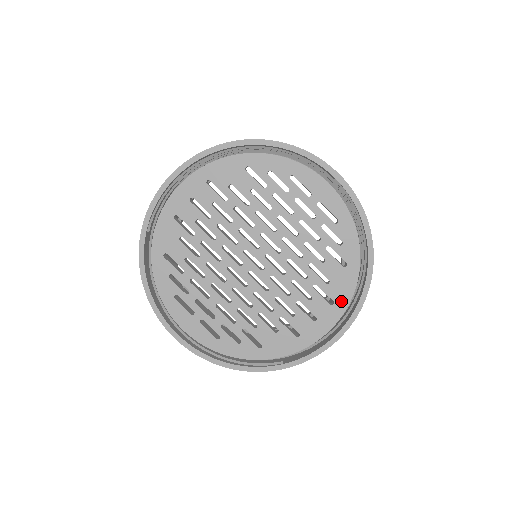
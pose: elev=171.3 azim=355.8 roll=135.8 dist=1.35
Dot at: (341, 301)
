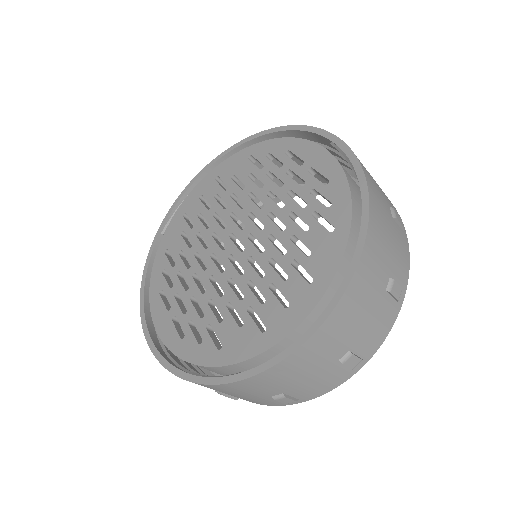
Dot at: (322, 277)
